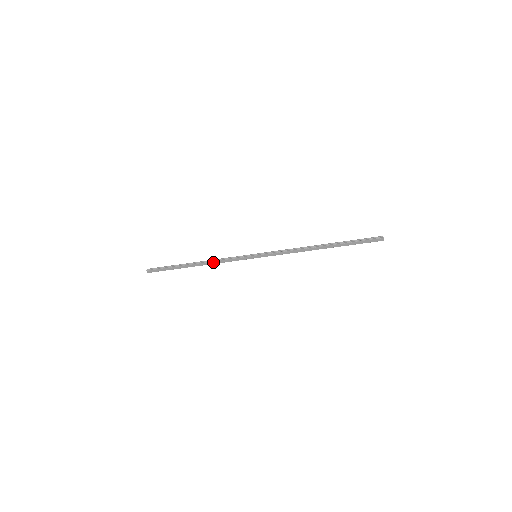
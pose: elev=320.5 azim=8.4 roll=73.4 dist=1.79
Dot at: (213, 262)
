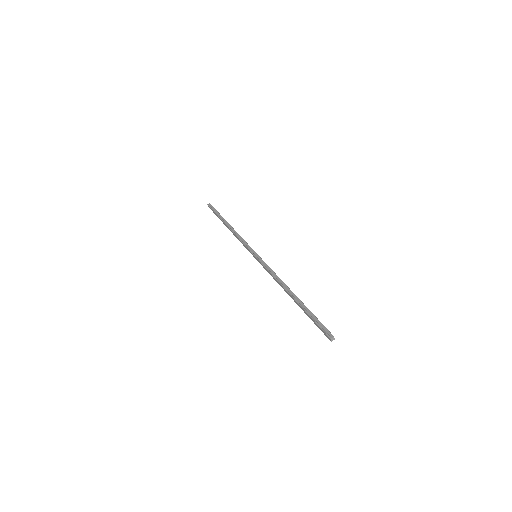
Dot at: (235, 234)
